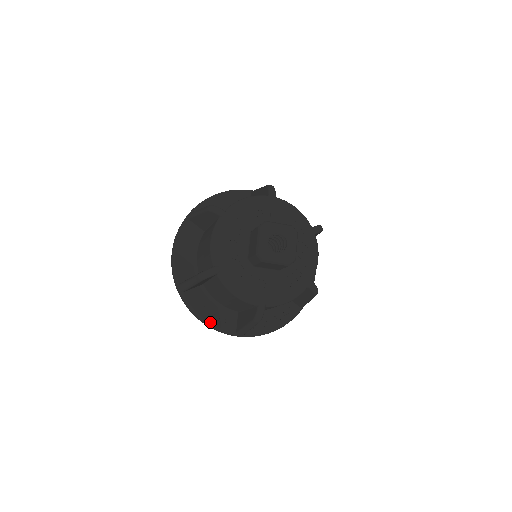
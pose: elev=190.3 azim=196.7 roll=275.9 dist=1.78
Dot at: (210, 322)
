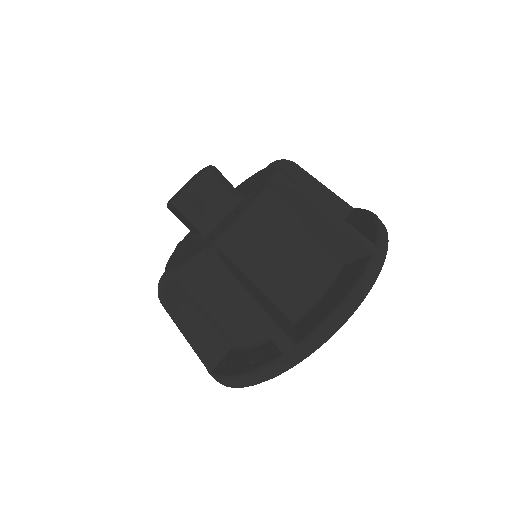
Dot at: occluded
